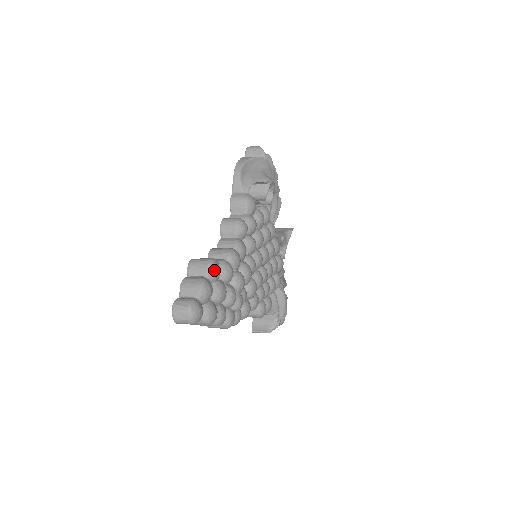
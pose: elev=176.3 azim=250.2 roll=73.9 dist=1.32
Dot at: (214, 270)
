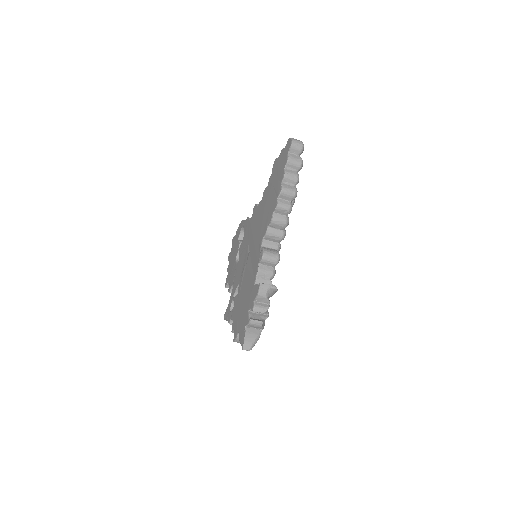
Dot at: occluded
